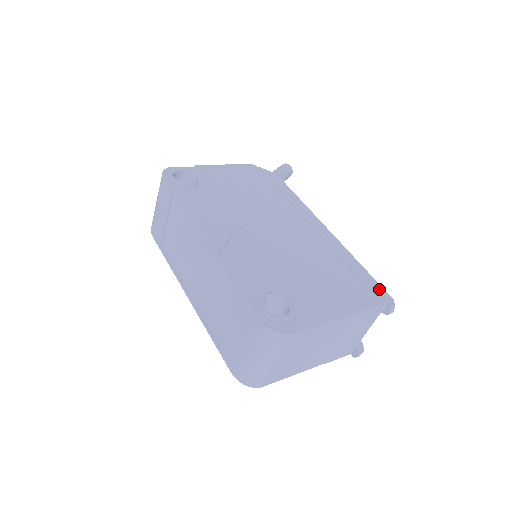
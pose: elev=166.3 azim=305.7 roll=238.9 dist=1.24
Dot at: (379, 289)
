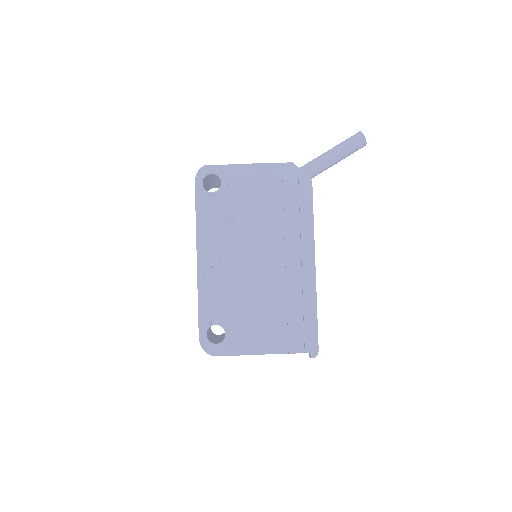
Dot at: (313, 339)
